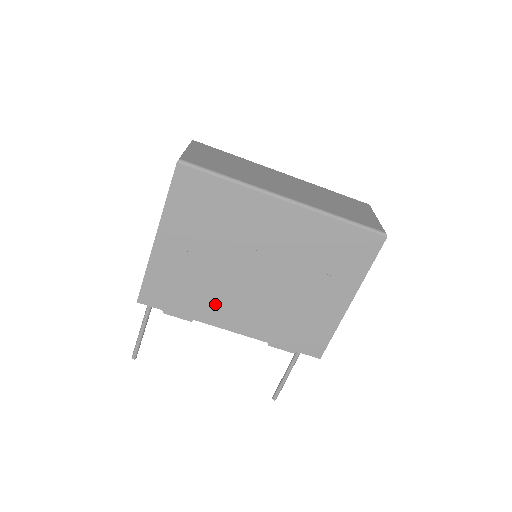
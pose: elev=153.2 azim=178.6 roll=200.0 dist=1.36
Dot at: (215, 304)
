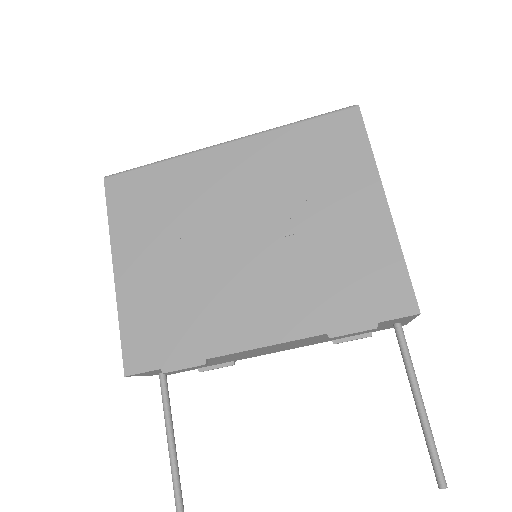
Dot at: (221, 316)
